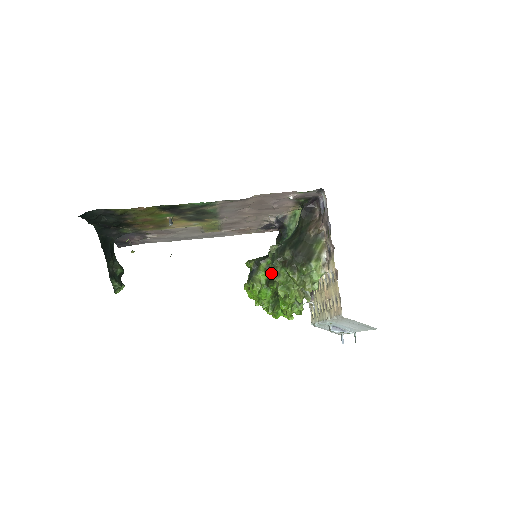
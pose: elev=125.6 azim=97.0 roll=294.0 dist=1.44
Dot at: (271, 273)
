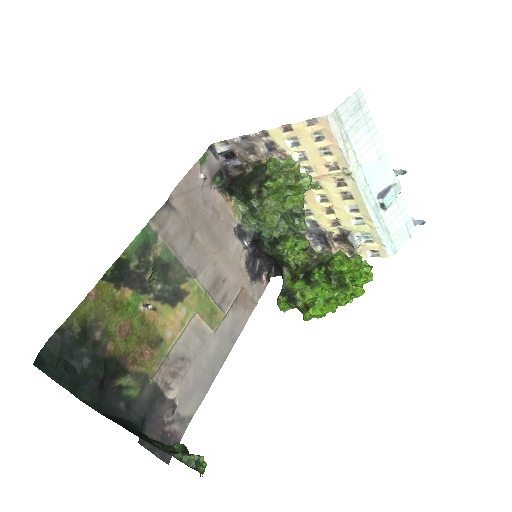
Dot at: (266, 215)
